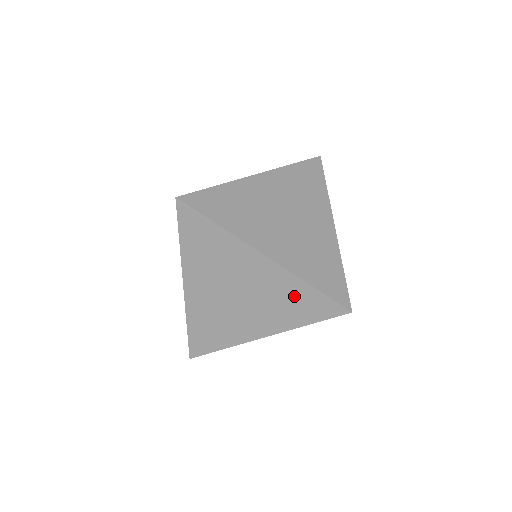
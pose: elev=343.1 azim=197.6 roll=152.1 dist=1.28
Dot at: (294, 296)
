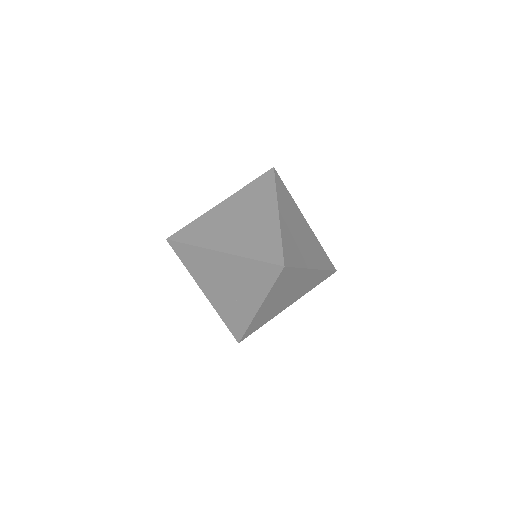
Dot at: (316, 279)
